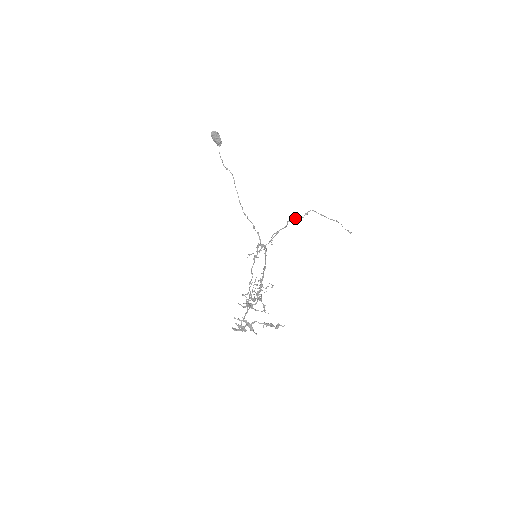
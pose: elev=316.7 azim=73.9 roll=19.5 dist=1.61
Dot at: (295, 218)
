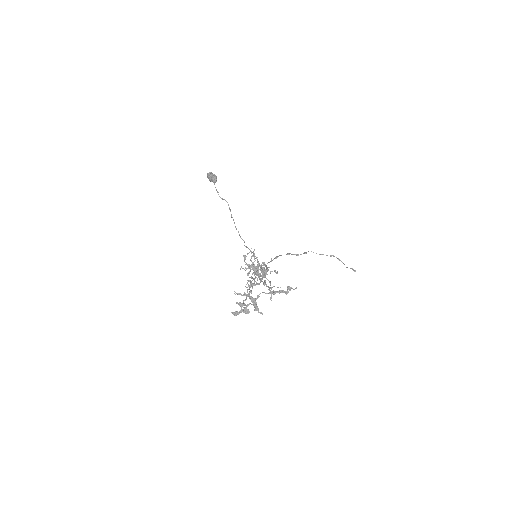
Dot at: occluded
